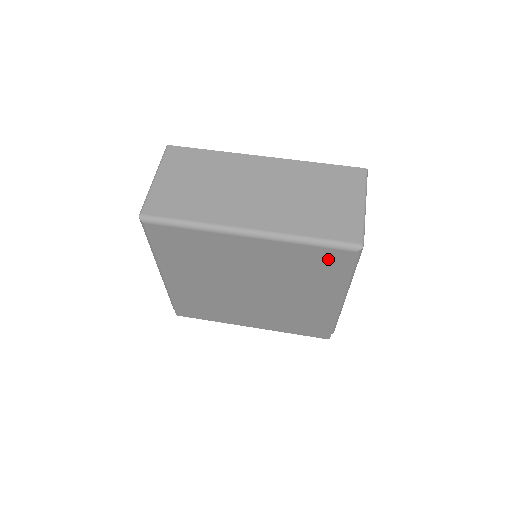
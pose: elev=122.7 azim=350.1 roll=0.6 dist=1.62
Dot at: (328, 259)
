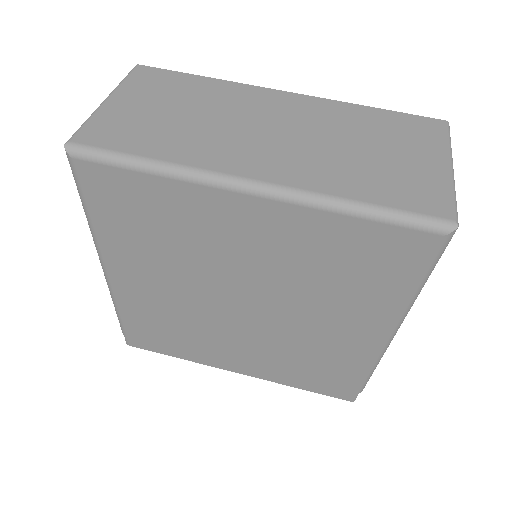
Dot at: (387, 249)
